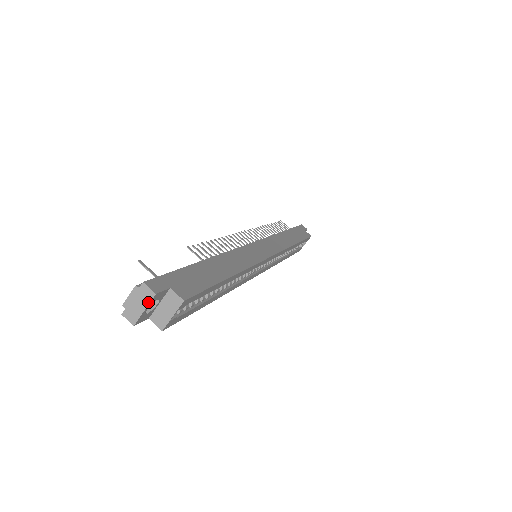
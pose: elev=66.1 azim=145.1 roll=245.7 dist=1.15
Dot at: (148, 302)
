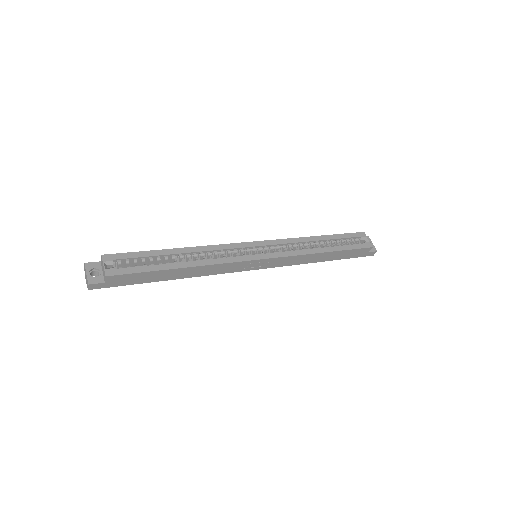
Dot at: (85, 270)
